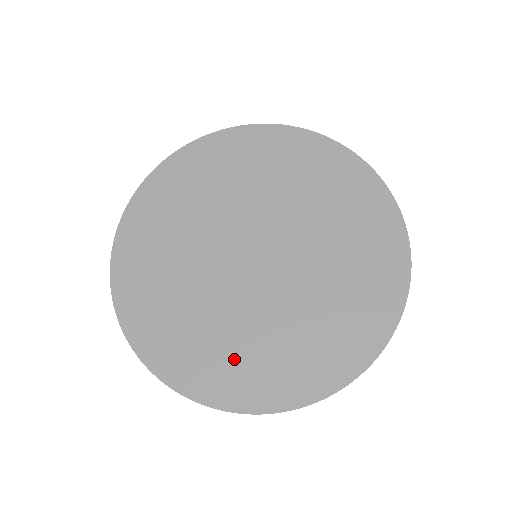
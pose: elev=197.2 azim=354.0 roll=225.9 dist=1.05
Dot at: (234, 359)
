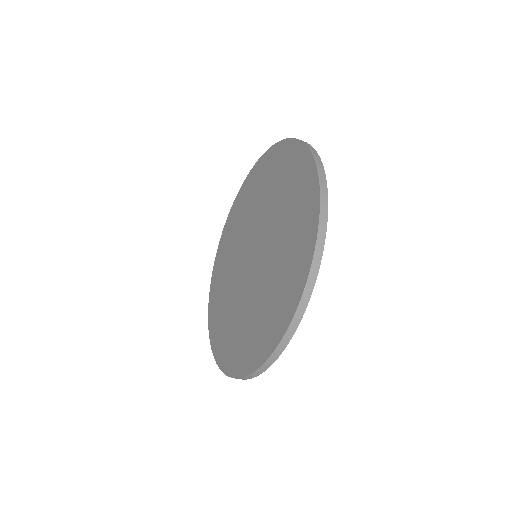
Dot at: (234, 337)
